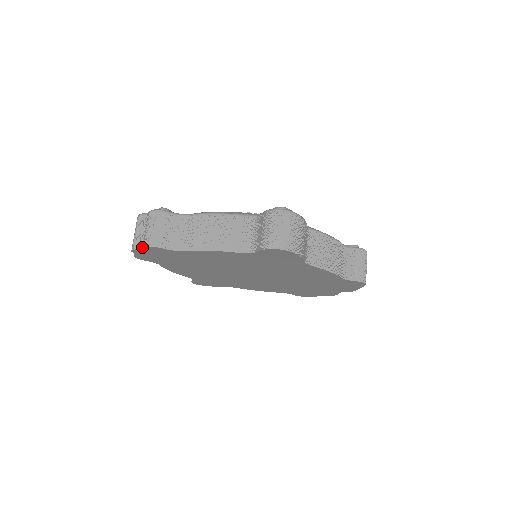
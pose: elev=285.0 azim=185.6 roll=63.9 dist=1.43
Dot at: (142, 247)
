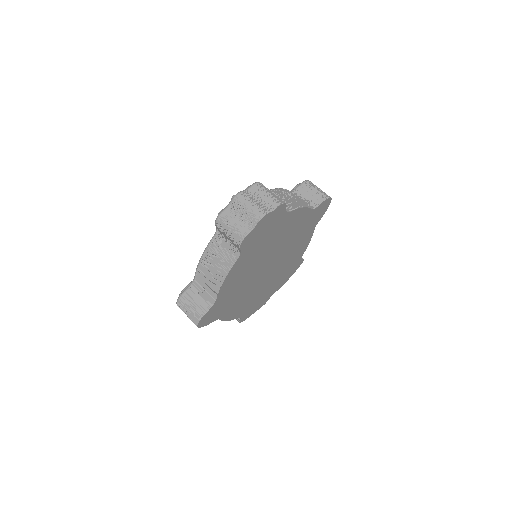
Dot at: (275, 208)
